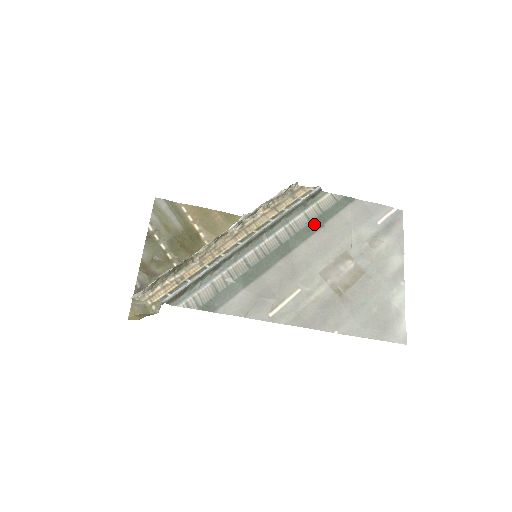
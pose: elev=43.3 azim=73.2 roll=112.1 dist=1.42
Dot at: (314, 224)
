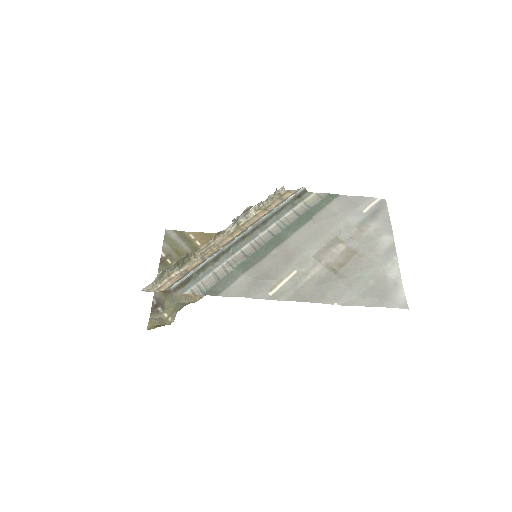
Dot at: (303, 218)
